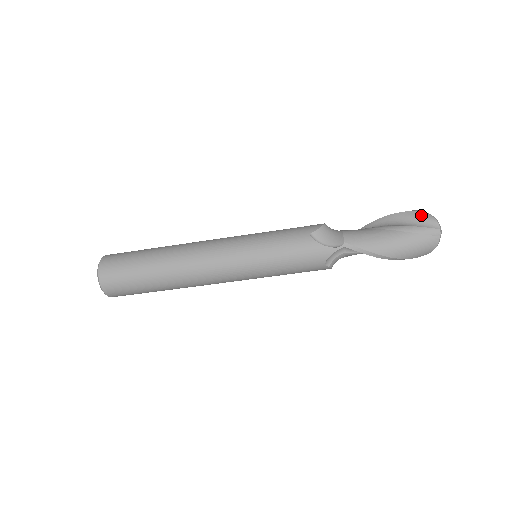
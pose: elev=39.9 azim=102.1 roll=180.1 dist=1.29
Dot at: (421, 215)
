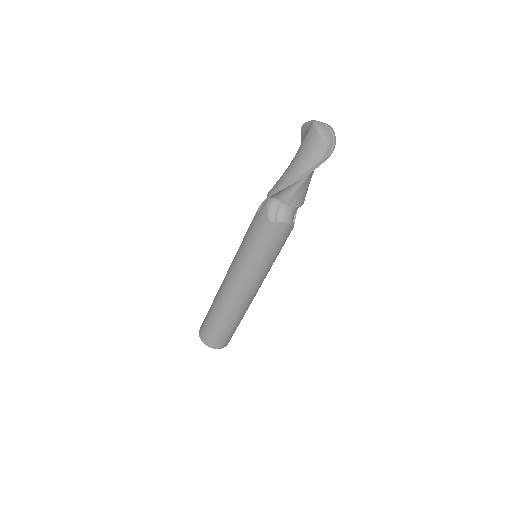
Dot at: (304, 129)
